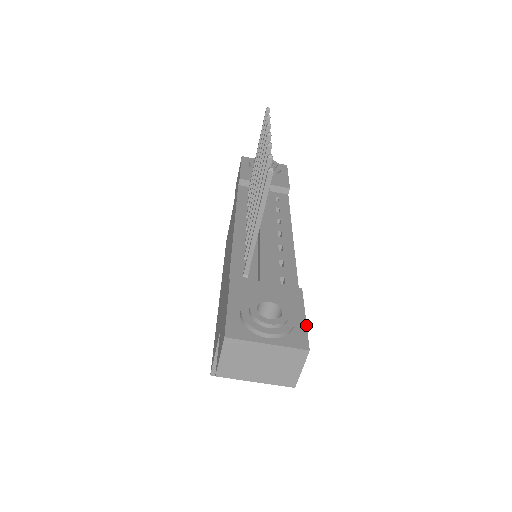
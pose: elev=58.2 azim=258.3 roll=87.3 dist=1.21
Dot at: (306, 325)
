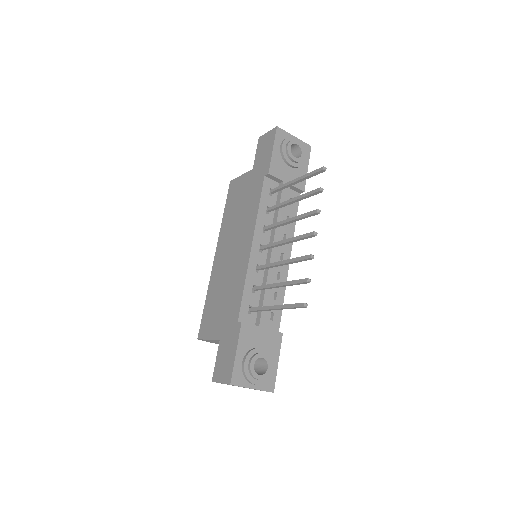
Dot at: occluded
